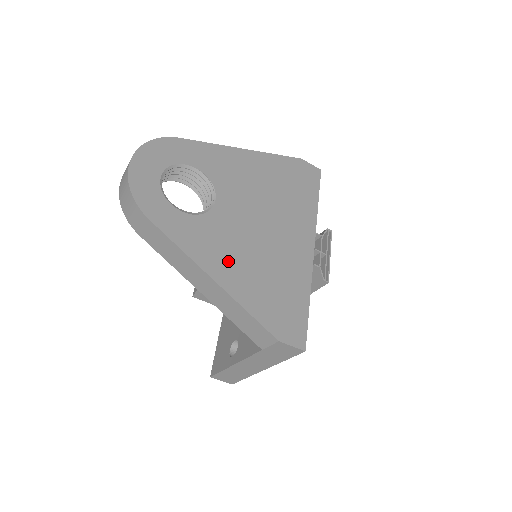
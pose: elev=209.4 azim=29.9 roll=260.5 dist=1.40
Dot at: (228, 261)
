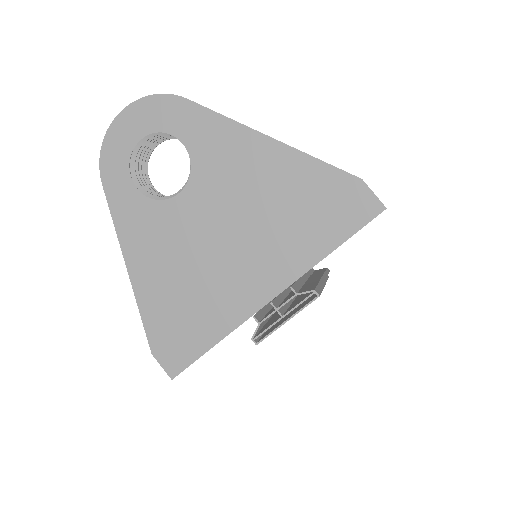
Dot at: (152, 259)
